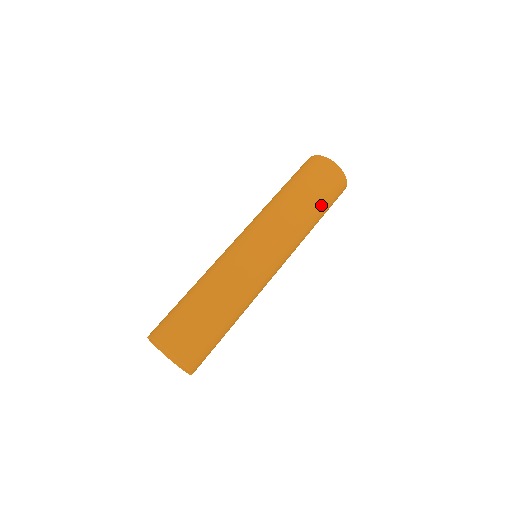
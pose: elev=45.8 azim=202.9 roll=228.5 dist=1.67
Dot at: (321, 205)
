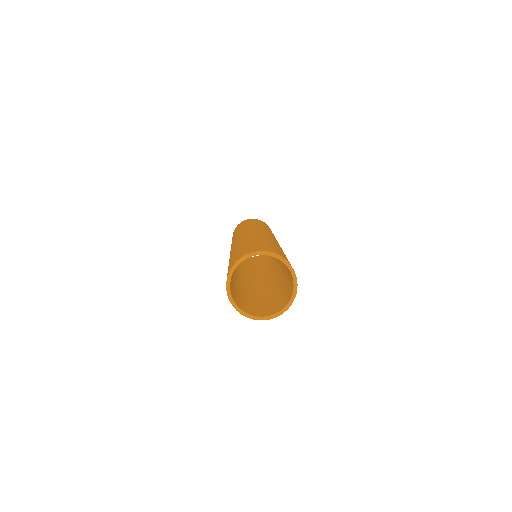
Dot at: occluded
